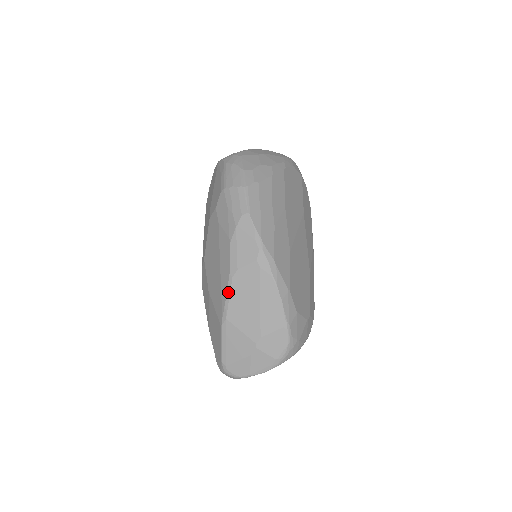
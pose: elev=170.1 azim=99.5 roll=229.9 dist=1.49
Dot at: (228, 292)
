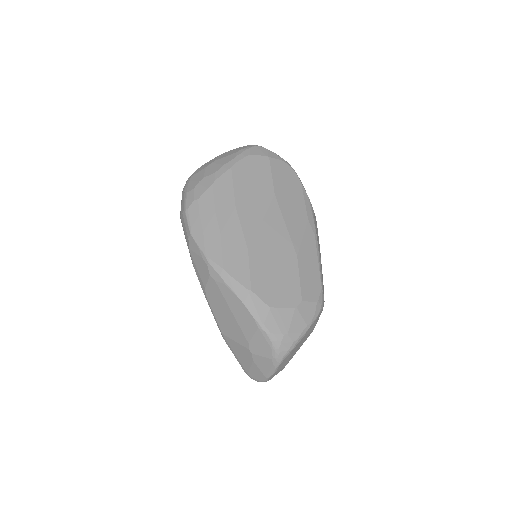
Dot at: (211, 310)
